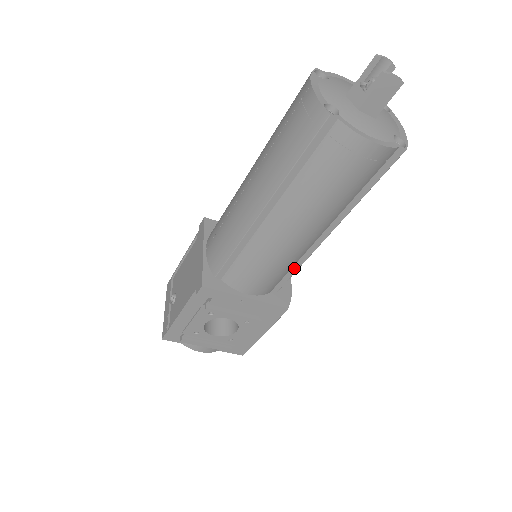
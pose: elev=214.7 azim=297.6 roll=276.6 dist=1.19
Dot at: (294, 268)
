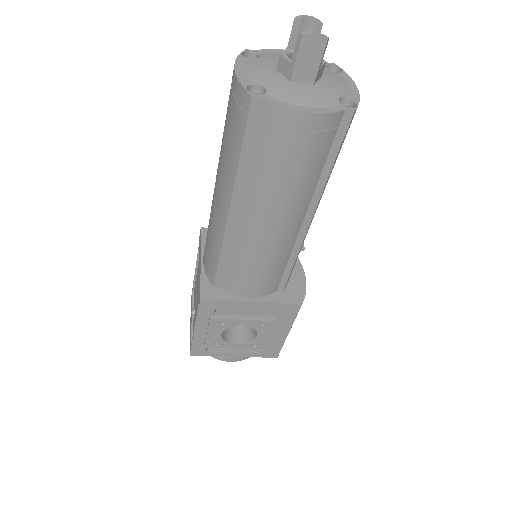
Dot at: (290, 261)
